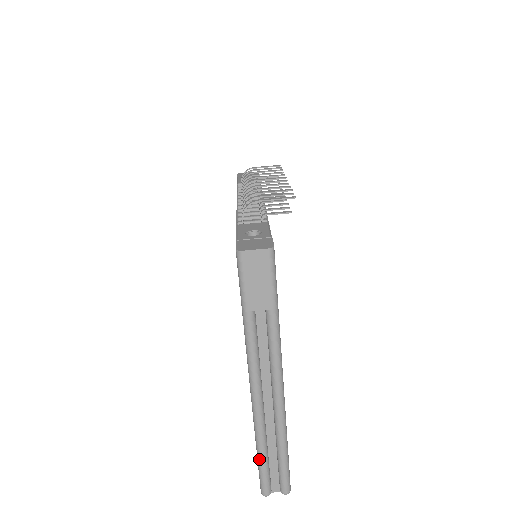
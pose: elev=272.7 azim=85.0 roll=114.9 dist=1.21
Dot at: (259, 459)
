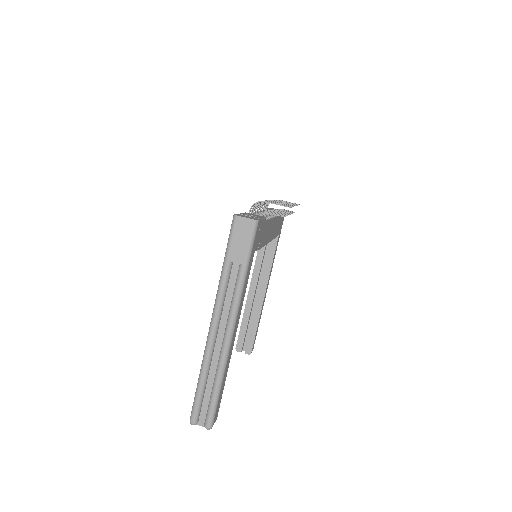
Dot at: (197, 387)
